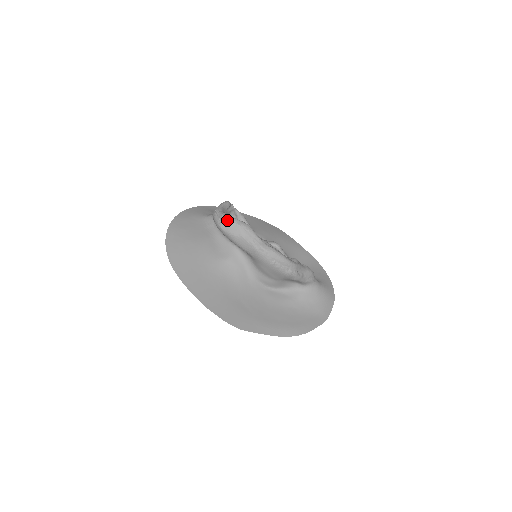
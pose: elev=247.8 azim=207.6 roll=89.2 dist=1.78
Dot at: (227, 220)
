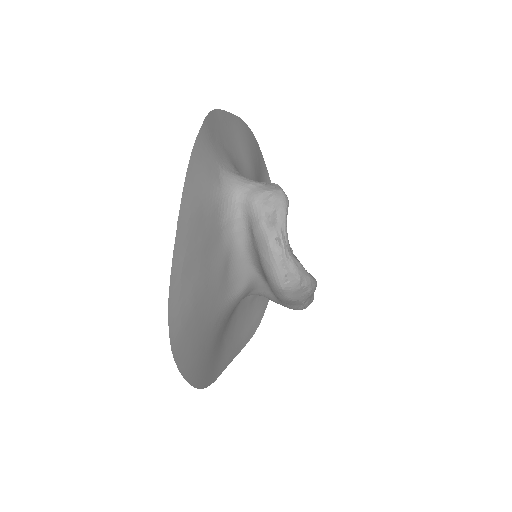
Dot at: (301, 284)
